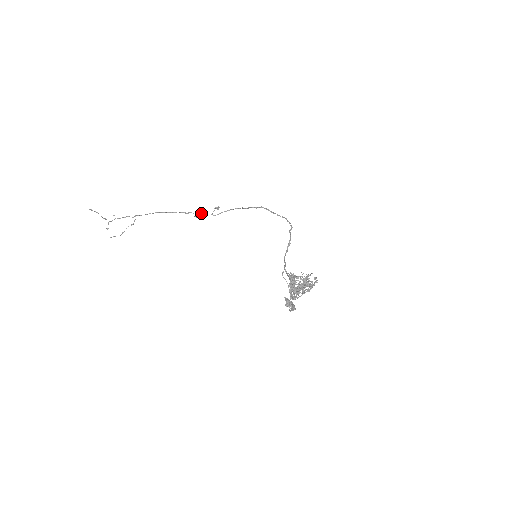
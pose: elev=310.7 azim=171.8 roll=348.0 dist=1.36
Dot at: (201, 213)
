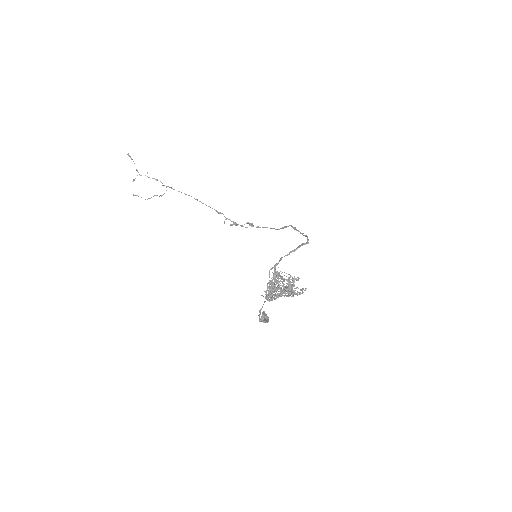
Dot at: (233, 224)
